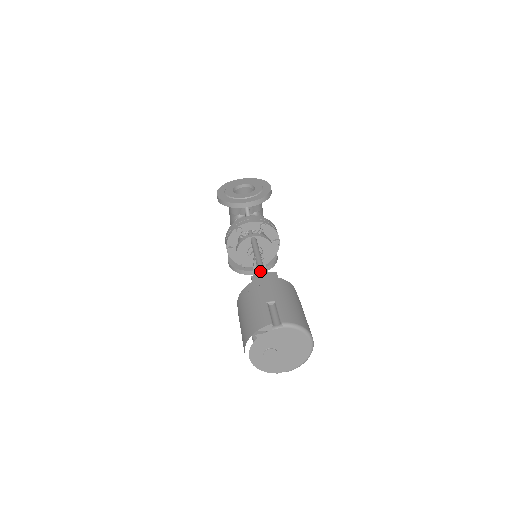
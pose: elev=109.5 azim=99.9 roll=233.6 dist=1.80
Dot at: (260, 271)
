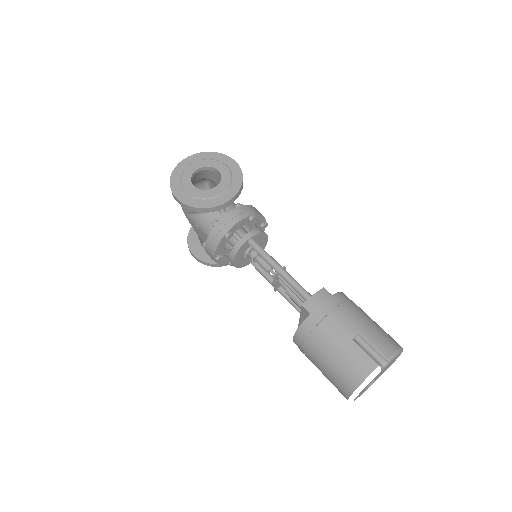
Dot at: (298, 289)
